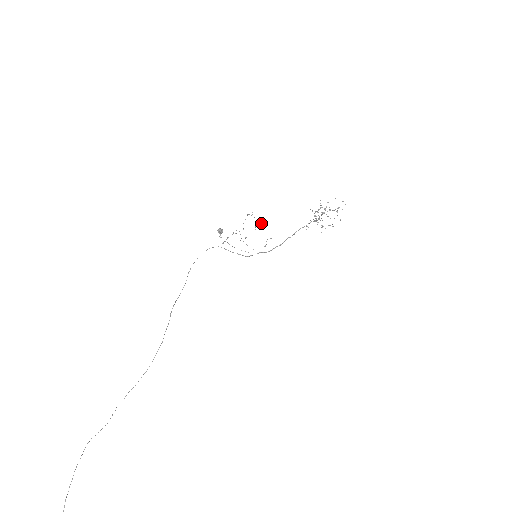
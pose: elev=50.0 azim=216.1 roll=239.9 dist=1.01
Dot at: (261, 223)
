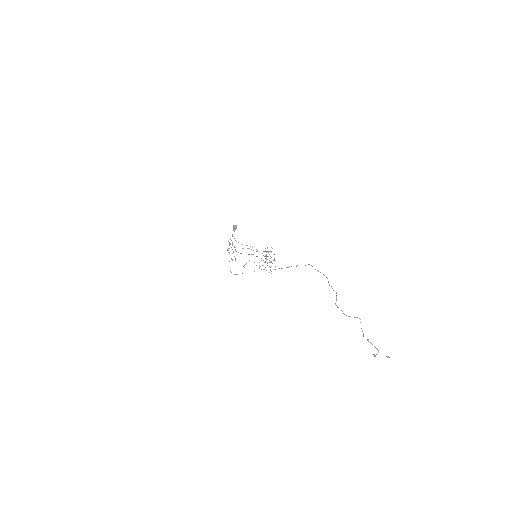
Dot at: occluded
